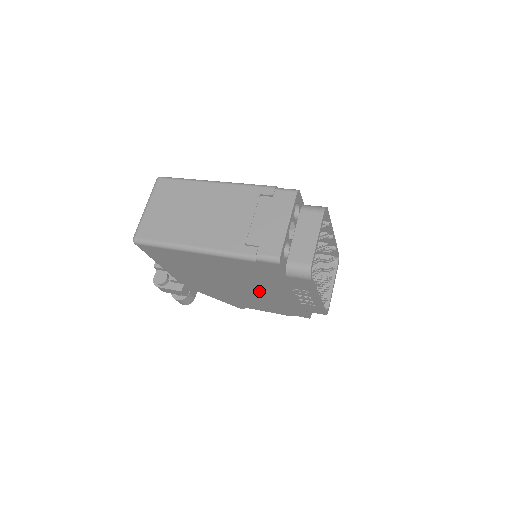
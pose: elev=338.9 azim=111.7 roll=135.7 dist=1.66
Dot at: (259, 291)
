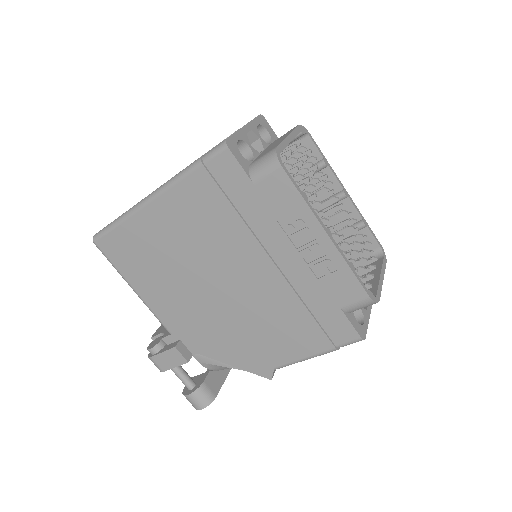
Dot at: (254, 276)
